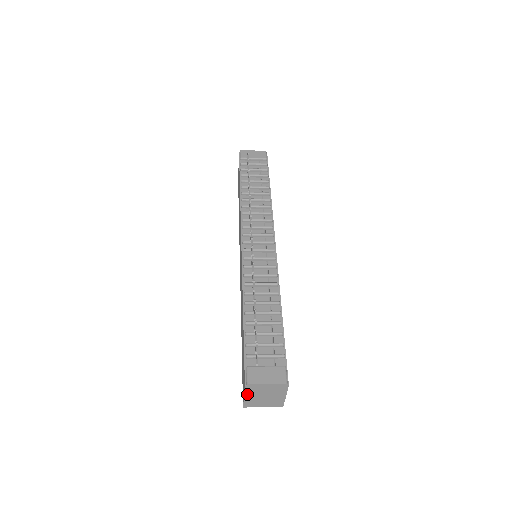
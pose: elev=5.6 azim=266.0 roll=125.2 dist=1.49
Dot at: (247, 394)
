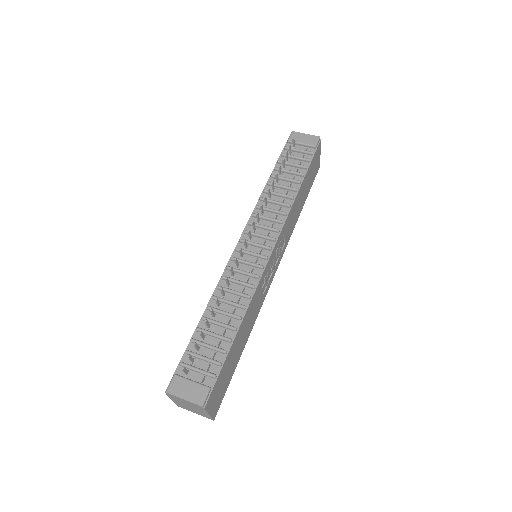
Dot at: (172, 399)
